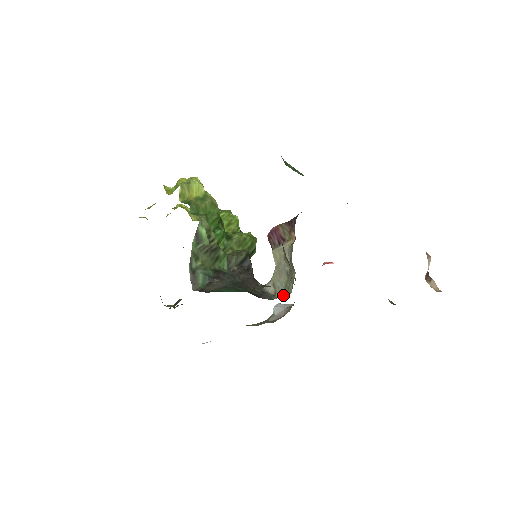
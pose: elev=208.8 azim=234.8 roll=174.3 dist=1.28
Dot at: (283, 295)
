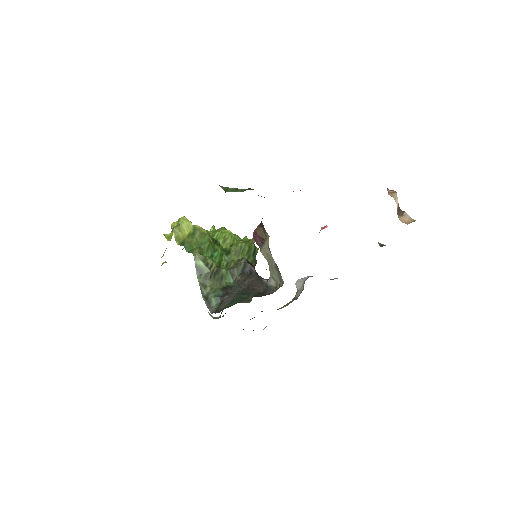
Dot at: (280, 286)
